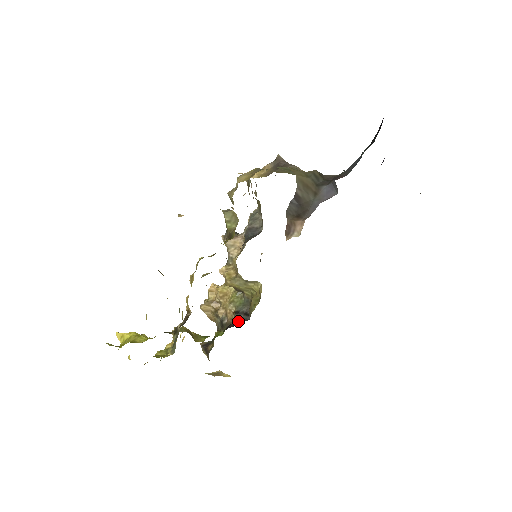
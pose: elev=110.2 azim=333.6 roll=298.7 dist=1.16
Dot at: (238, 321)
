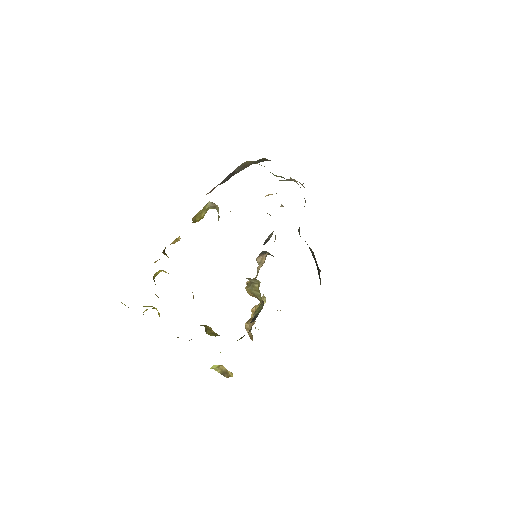
Dot at: occluded
